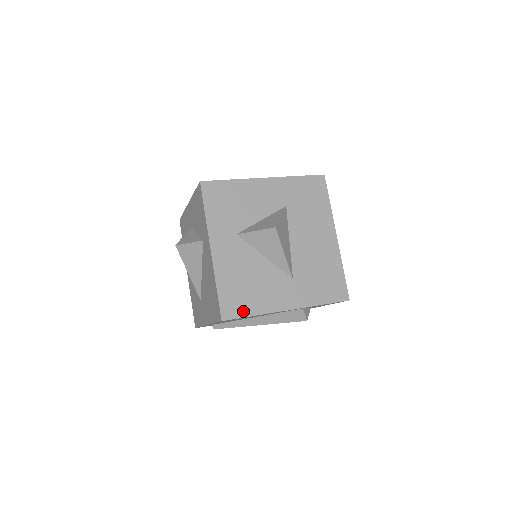
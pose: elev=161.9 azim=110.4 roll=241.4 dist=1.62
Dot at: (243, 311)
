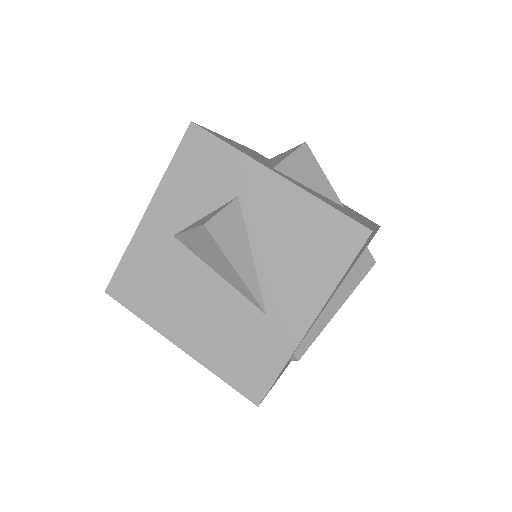
Dot at: (366, 225)
